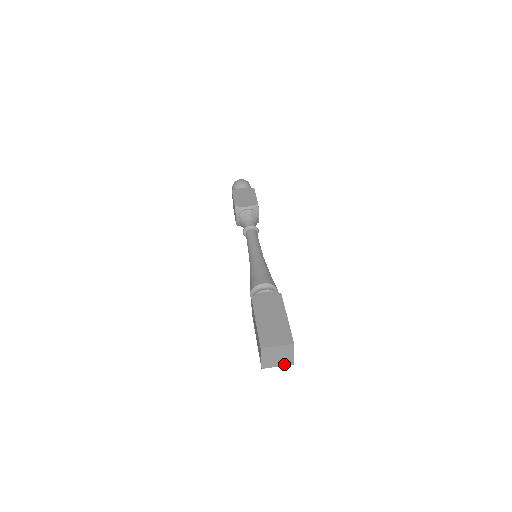
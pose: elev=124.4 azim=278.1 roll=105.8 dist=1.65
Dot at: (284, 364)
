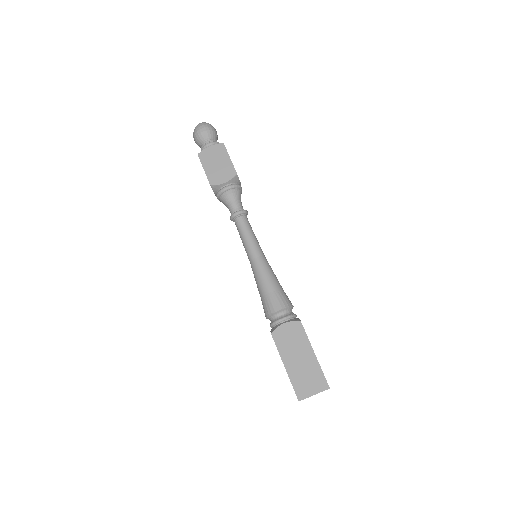
Dot at: occluded
